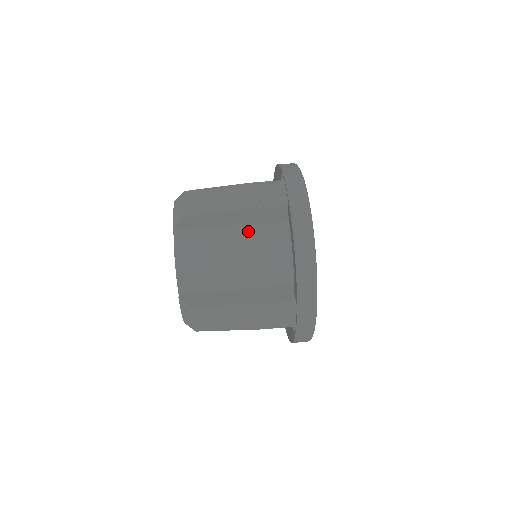
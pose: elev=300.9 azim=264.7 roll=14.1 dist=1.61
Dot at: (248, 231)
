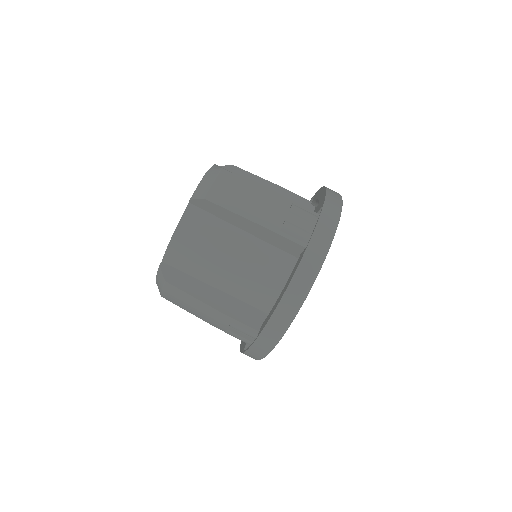
Dot at: (256, 245)
